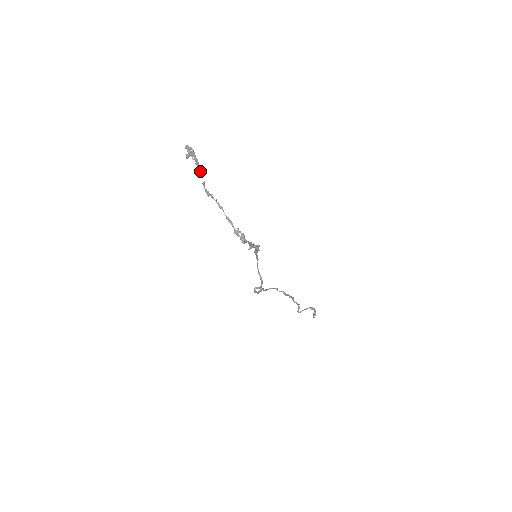
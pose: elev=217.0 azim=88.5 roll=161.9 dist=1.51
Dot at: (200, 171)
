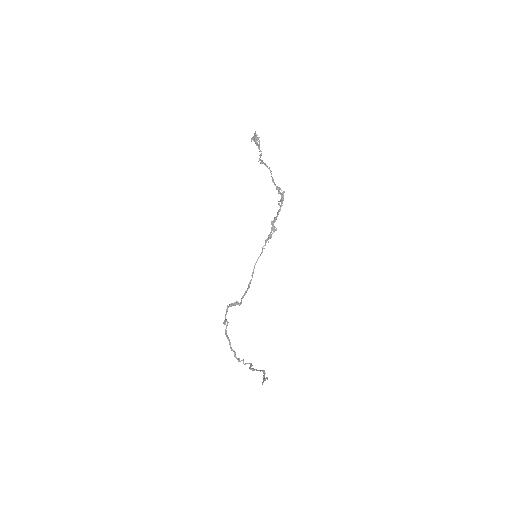
Dot at: occluded
